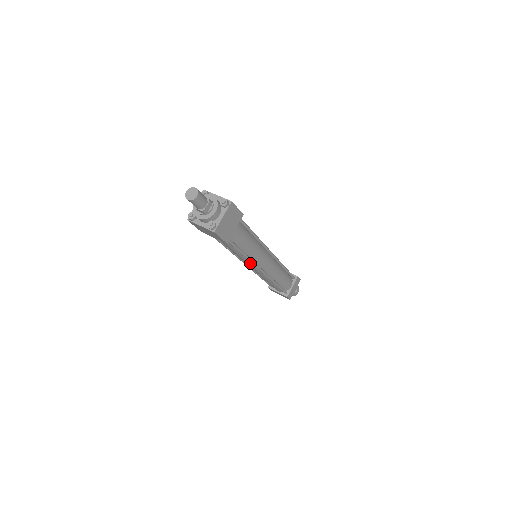
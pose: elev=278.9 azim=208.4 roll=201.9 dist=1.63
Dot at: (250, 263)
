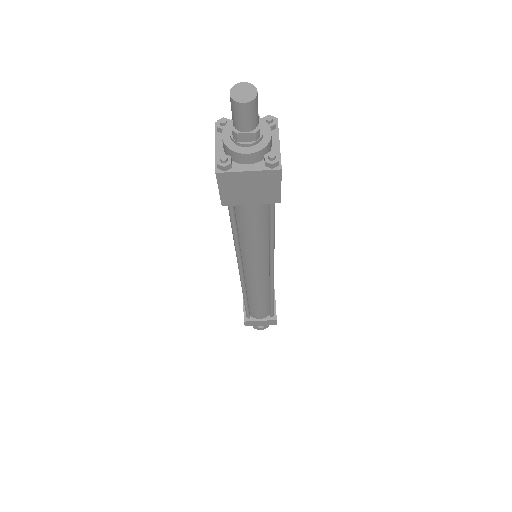
Dot at: occluded
